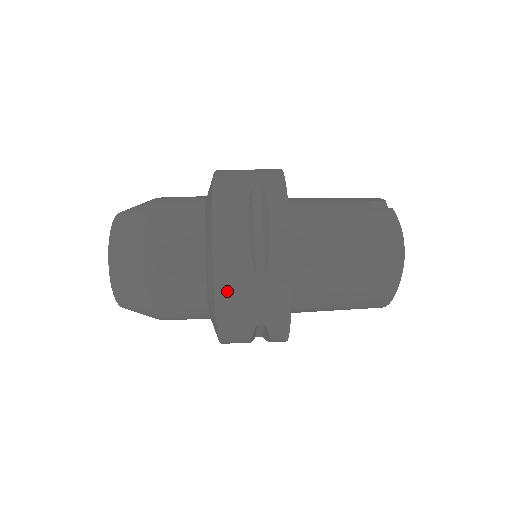
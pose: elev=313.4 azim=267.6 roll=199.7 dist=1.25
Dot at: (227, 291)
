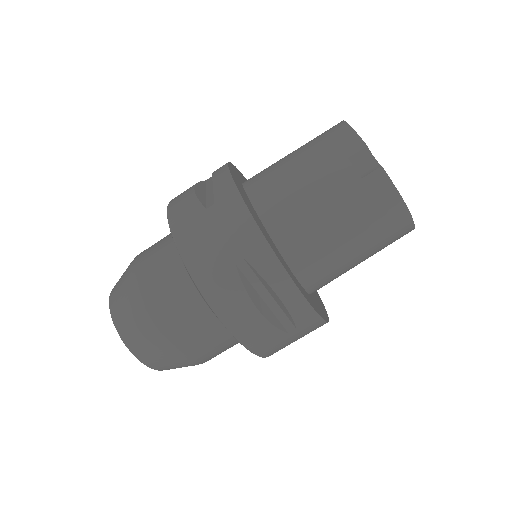
Dot at: (270, 351)
